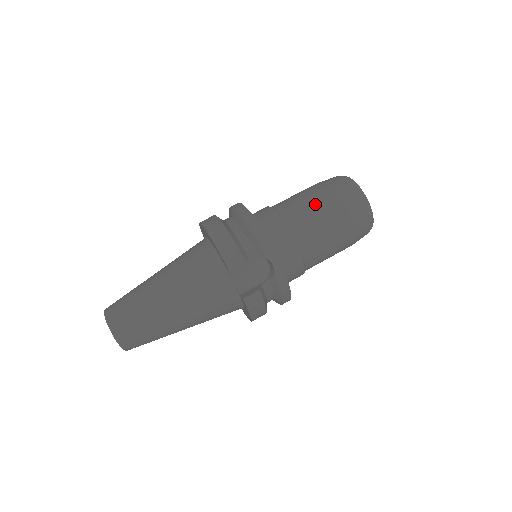
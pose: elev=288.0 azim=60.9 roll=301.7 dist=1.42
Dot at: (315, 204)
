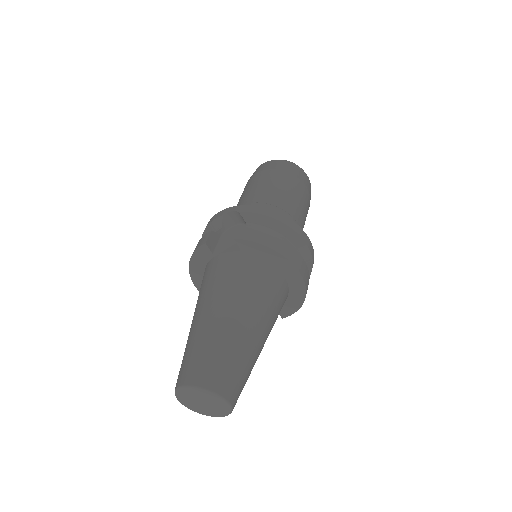
Dot at: occluded
